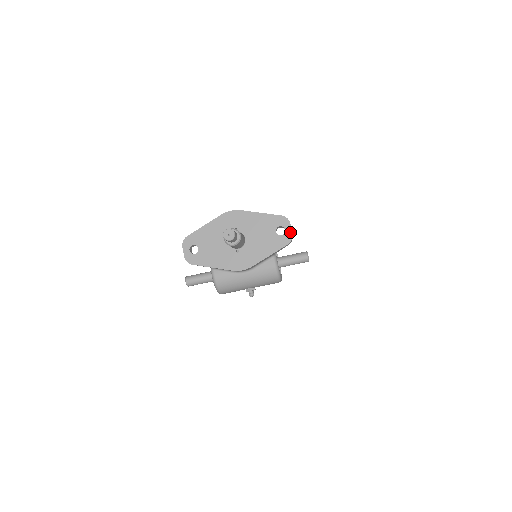
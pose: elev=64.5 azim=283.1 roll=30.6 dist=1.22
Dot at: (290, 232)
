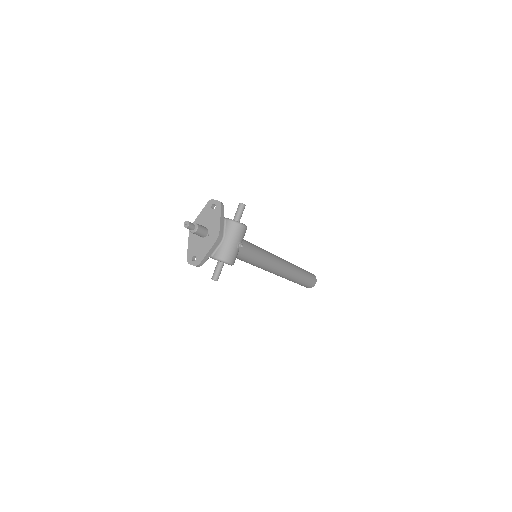
Dot at: (217, 202)
